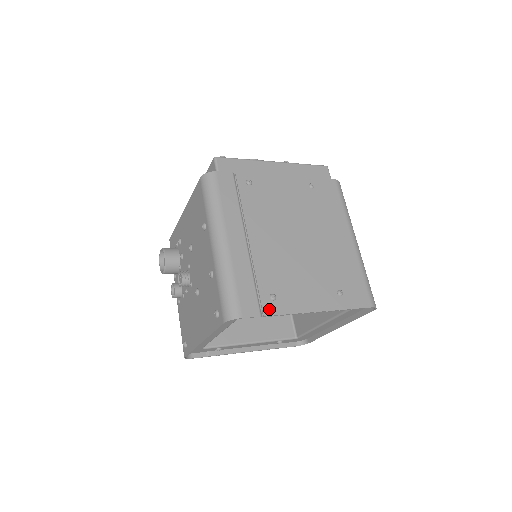
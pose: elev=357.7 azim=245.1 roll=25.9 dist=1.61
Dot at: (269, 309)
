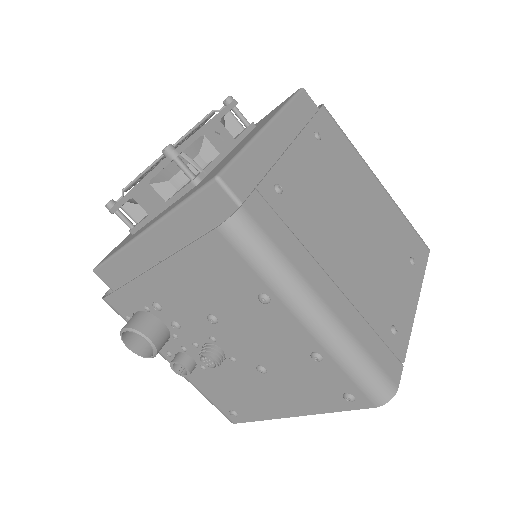
Dot at: (401, 348)
